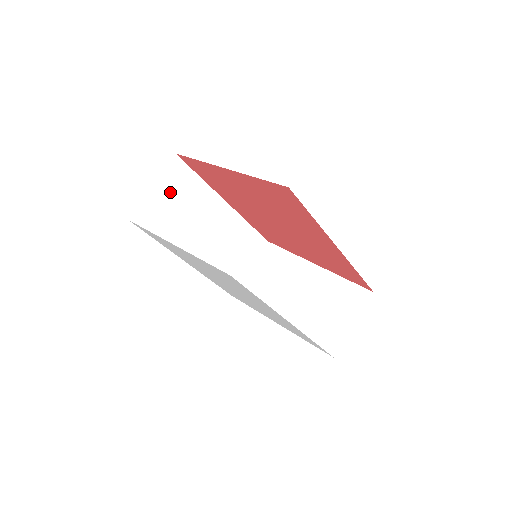
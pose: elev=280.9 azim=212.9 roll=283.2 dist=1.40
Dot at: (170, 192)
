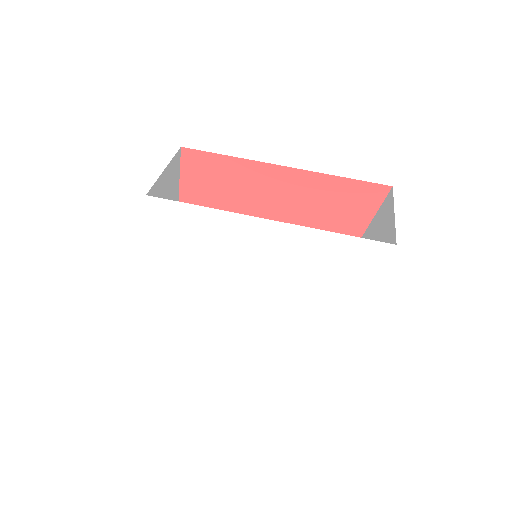
Dot at: occluded
